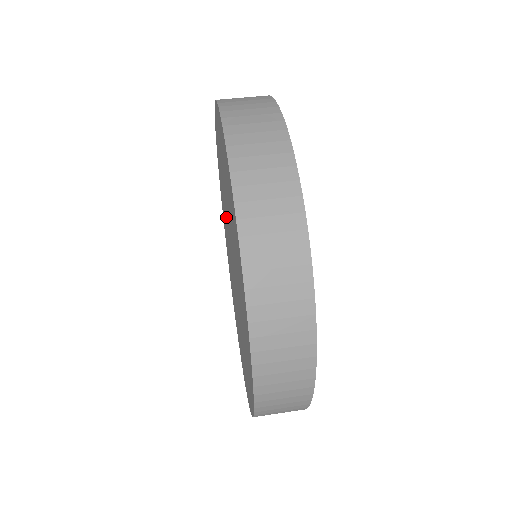
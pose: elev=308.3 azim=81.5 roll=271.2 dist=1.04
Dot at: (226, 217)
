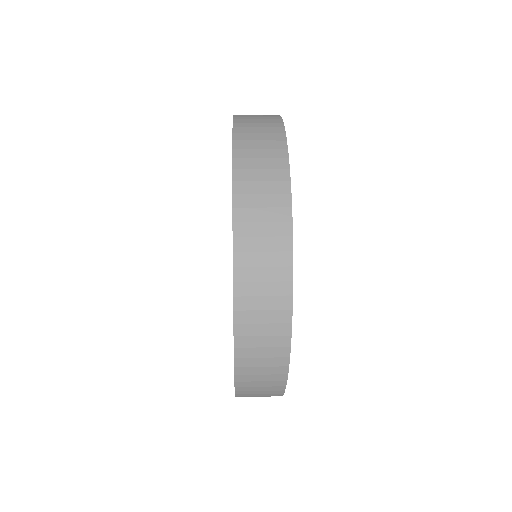
Dot at: occluded
